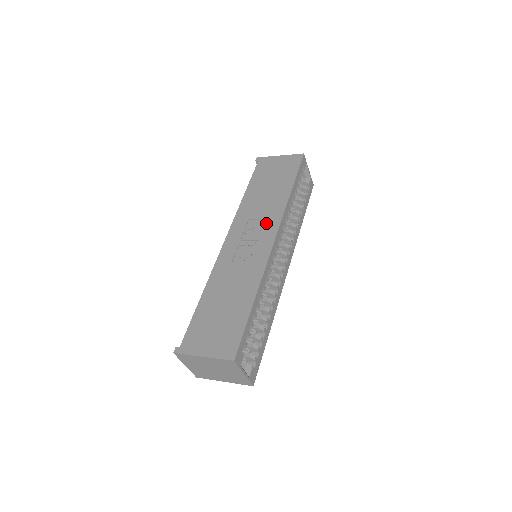
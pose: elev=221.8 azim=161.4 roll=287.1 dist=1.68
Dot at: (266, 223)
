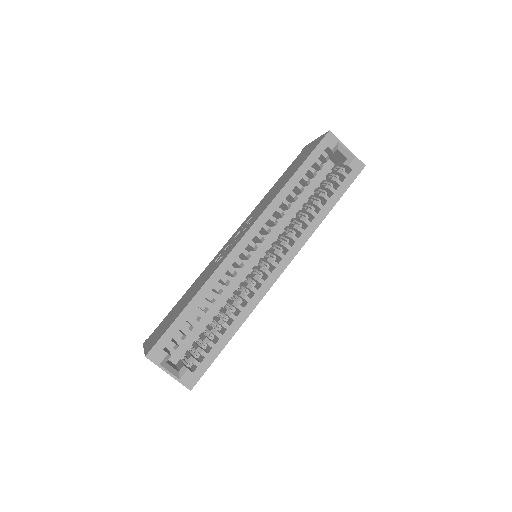
Dot at: (253, 219)
